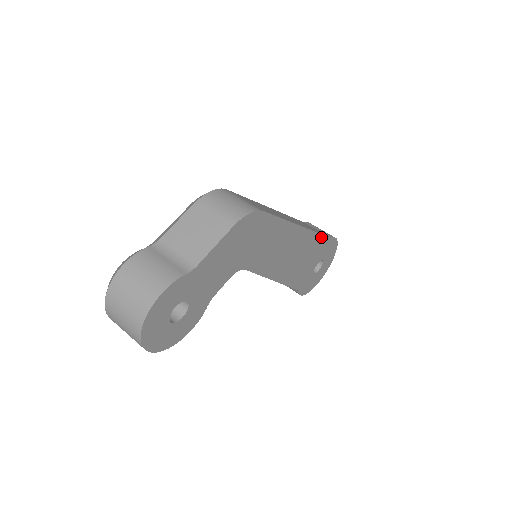
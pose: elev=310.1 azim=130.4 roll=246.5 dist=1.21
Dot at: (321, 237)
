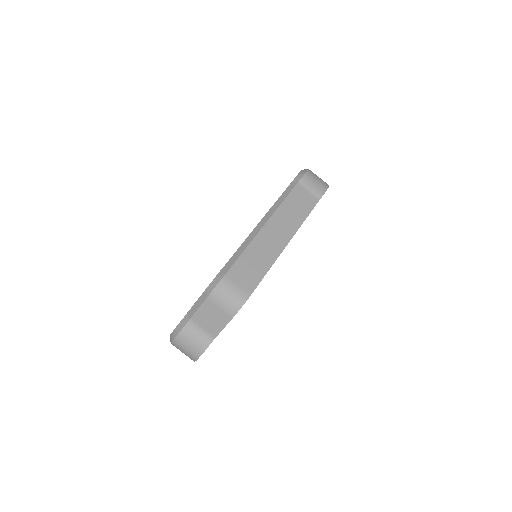
Dot at: (308, 215)
